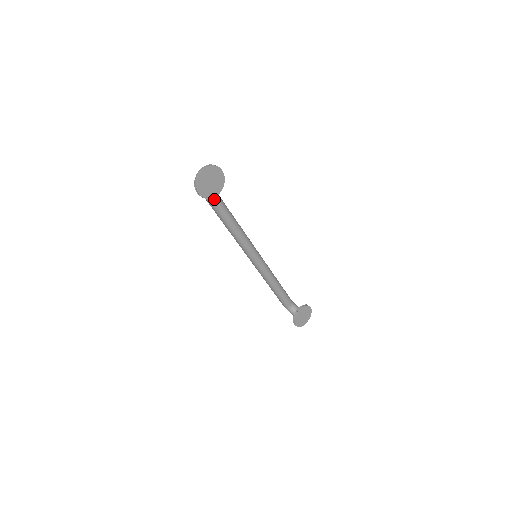
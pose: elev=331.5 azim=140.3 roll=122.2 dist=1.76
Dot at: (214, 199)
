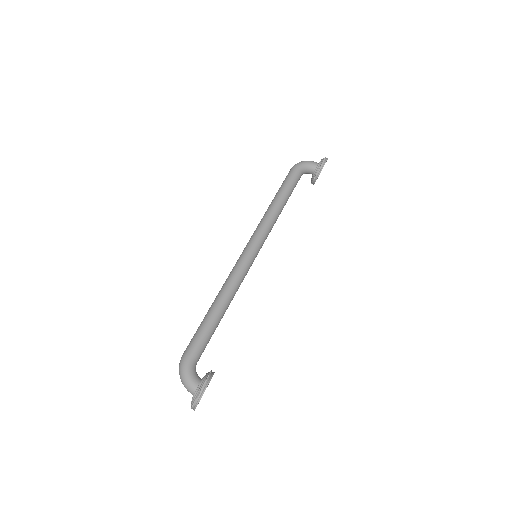
Dot at: (203, 350)
